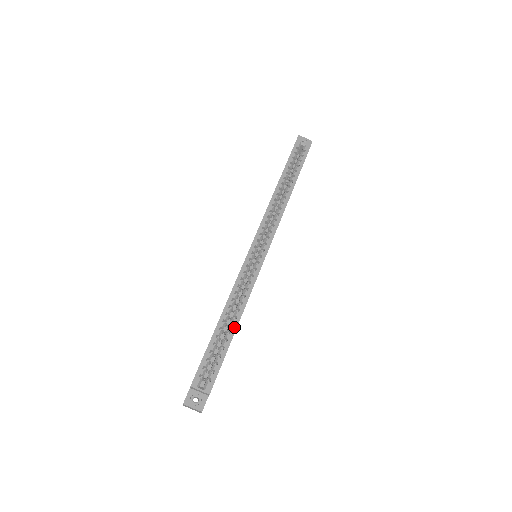
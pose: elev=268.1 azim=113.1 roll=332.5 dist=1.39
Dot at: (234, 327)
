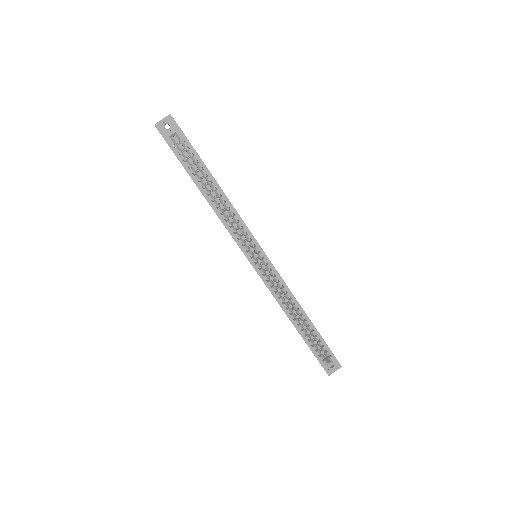
Dot at: (307, 320)
